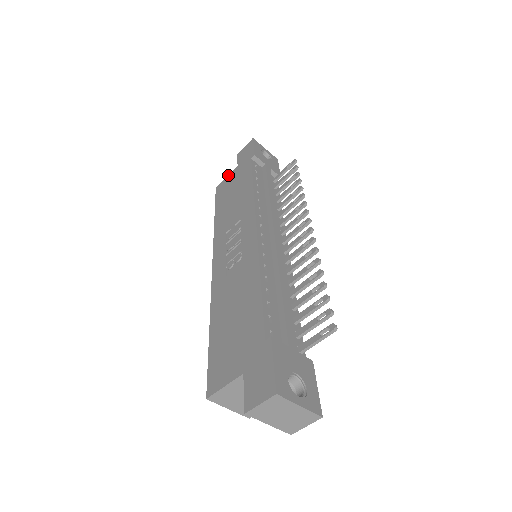
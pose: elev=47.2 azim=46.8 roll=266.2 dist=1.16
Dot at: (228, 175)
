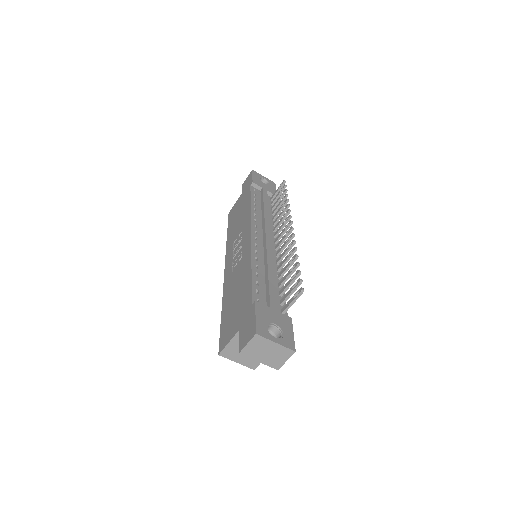
Dot at: (236, 201)
